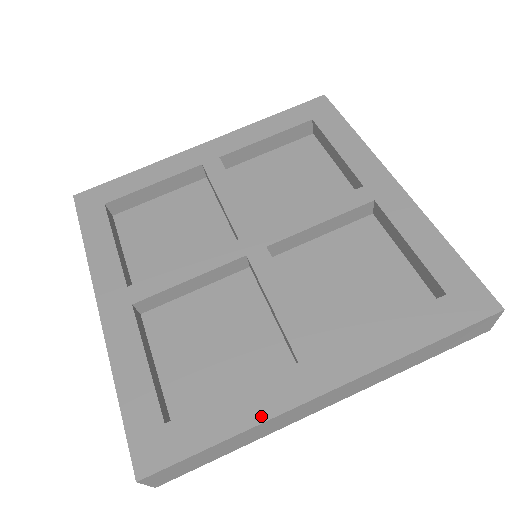
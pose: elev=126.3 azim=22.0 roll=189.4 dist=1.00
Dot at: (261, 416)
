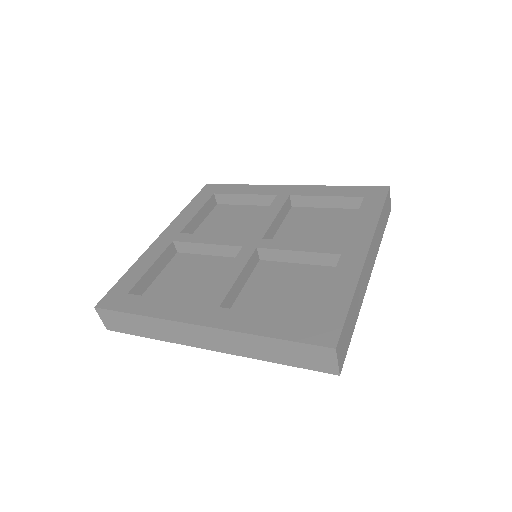
Dot at: (354, 279)
